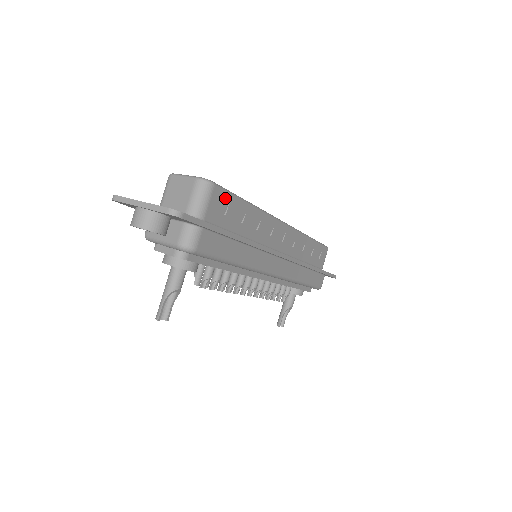
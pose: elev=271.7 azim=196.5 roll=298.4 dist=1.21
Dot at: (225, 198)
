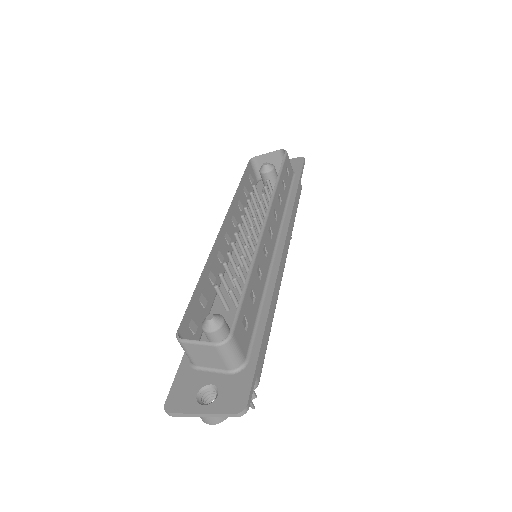
Dot at: (241, 320)
